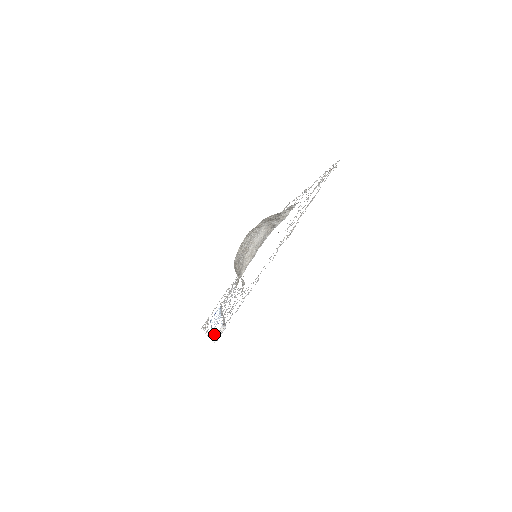
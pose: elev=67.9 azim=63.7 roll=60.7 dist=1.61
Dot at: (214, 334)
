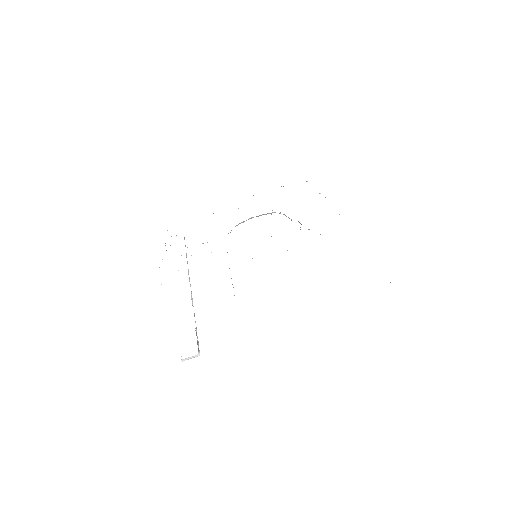
Dot at: occluded
